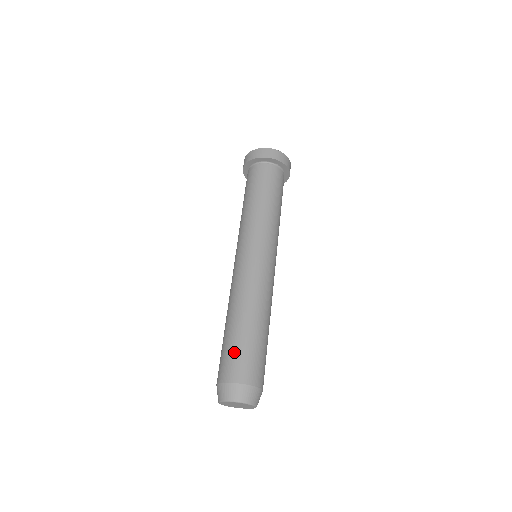
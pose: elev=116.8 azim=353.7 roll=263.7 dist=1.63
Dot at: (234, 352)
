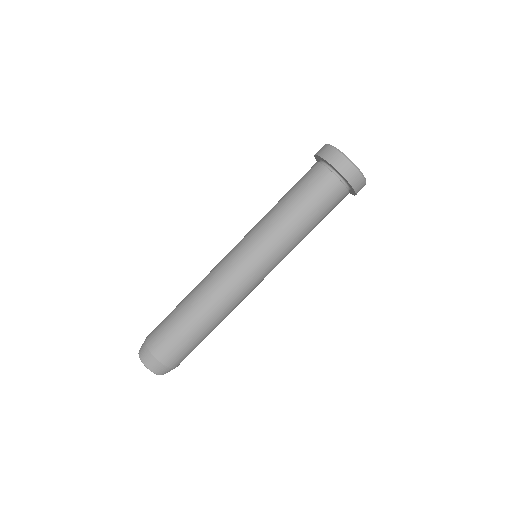
Dot at: (177, 341)
